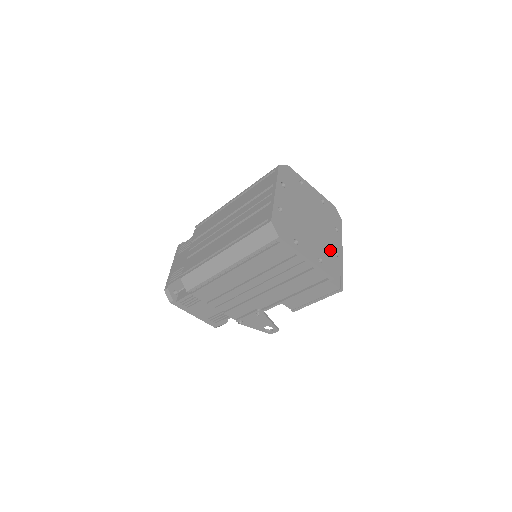
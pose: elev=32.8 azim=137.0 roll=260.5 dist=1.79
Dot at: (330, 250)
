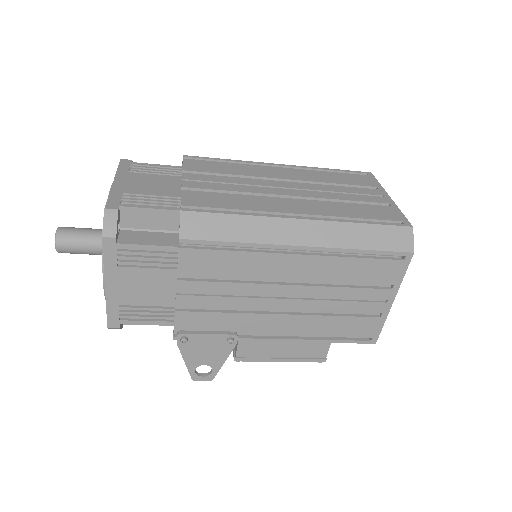
Dot at: occluded
